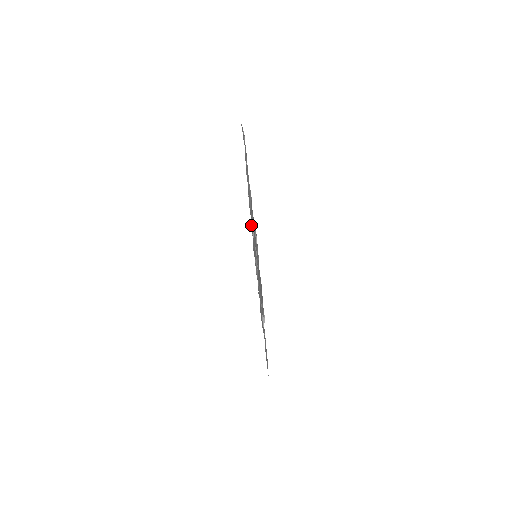
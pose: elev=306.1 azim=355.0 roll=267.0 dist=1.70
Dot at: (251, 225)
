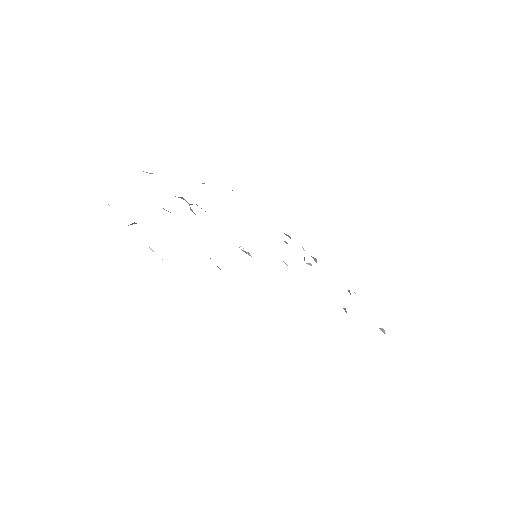
Dot at: occluded
